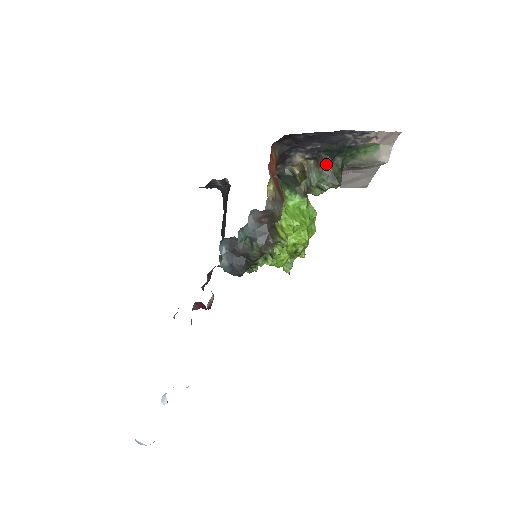
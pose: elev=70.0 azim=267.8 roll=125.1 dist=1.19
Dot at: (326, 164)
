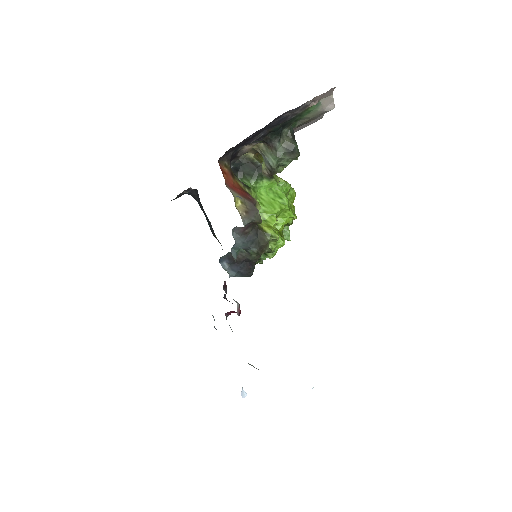
Dot at: (276, 143)
